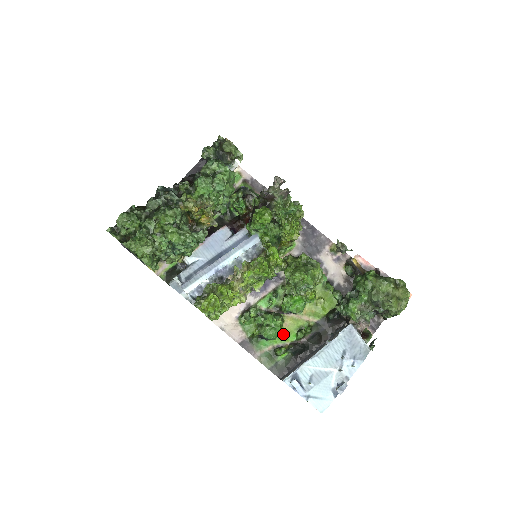
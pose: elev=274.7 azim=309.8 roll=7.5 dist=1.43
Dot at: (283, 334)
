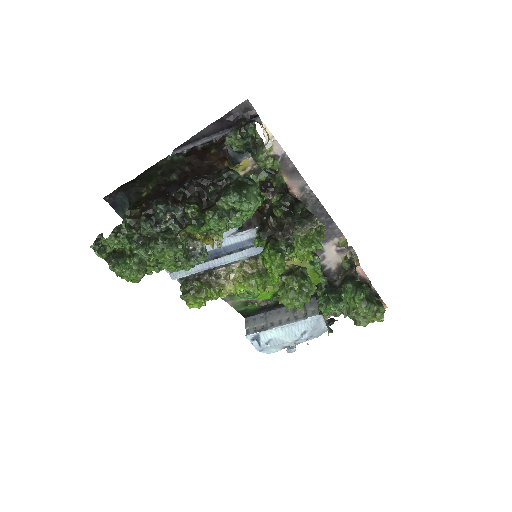
Dot at: (260, 293)
